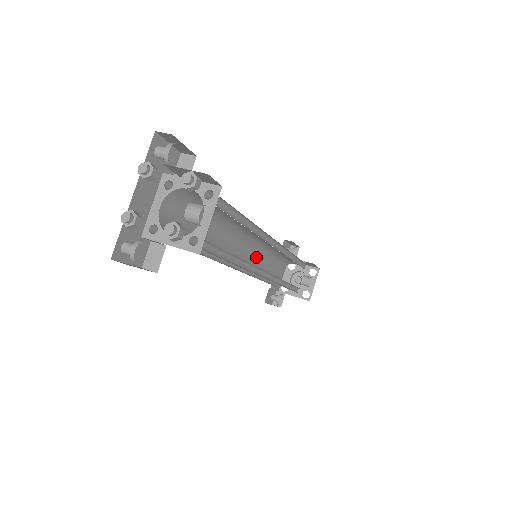
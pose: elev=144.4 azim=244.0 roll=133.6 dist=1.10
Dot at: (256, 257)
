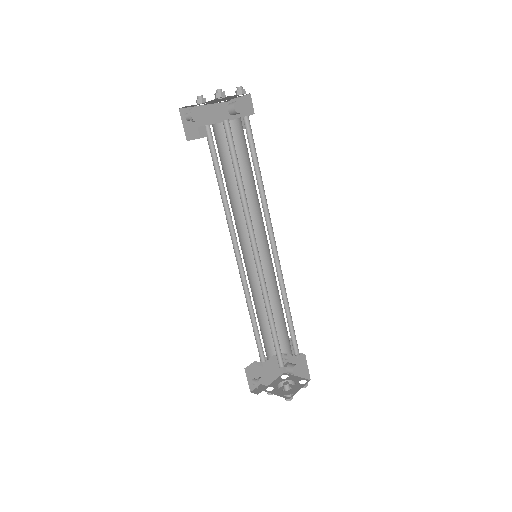
Dot at: (256, 286)
